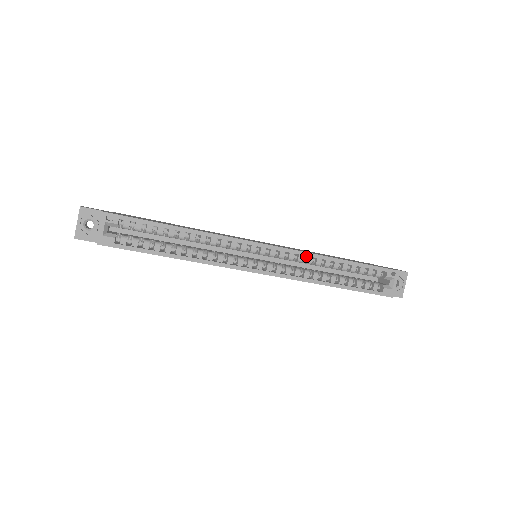
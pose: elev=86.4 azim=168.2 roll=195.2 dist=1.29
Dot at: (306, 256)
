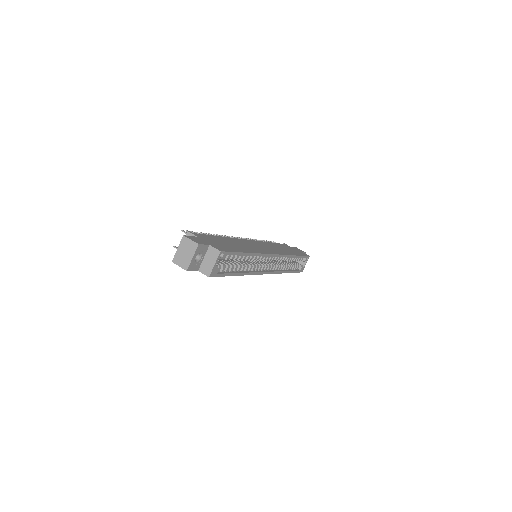
Dot at: occluded
